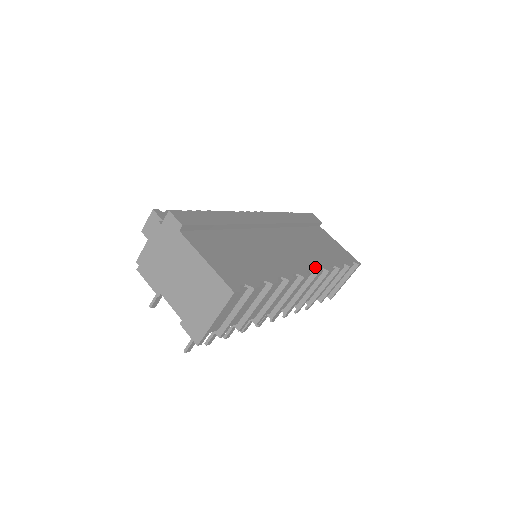
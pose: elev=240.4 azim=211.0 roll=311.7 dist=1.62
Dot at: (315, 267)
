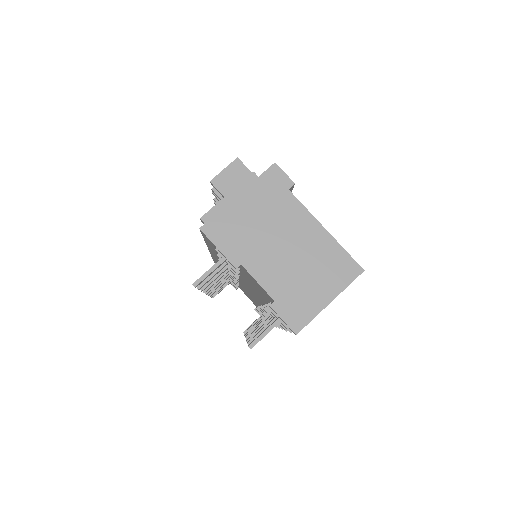
Dot at: occluded
